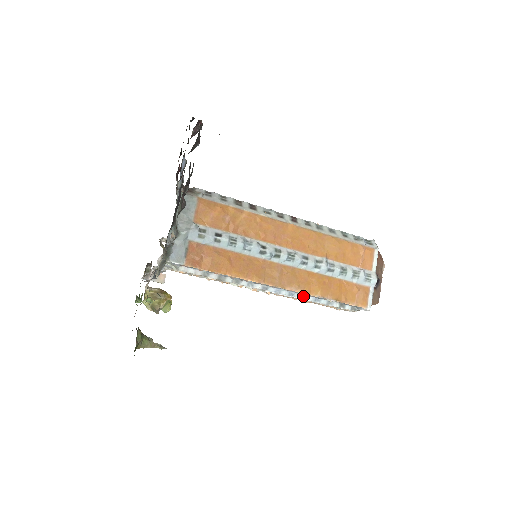
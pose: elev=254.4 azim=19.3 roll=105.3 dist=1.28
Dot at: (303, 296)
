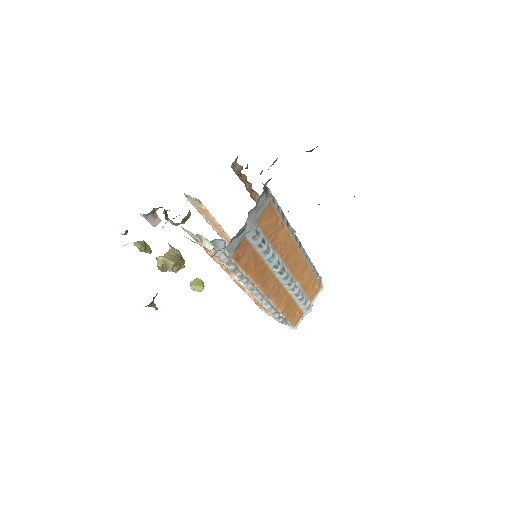
Dot at: (266, 303)
